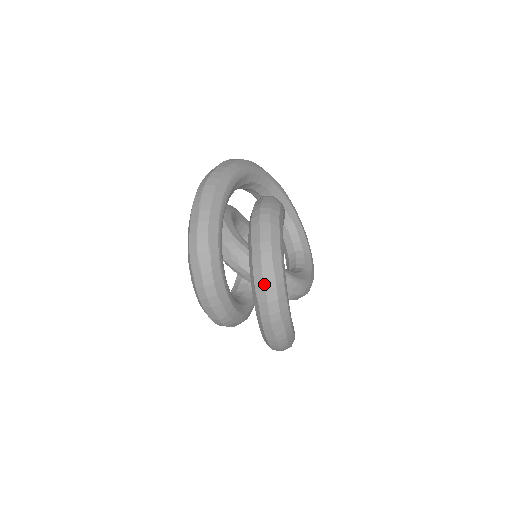
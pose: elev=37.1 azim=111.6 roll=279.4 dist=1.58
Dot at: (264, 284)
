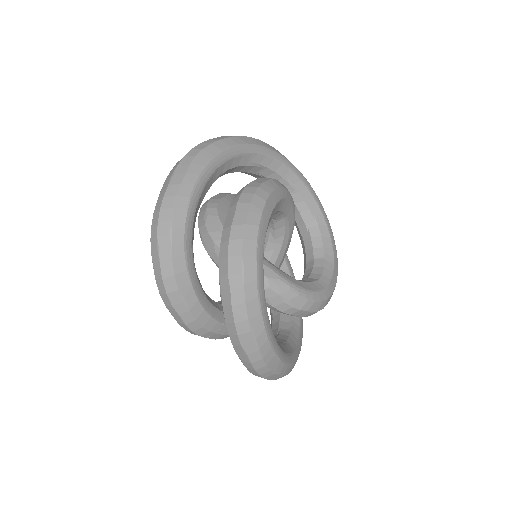
Dot at: (228, 280)
